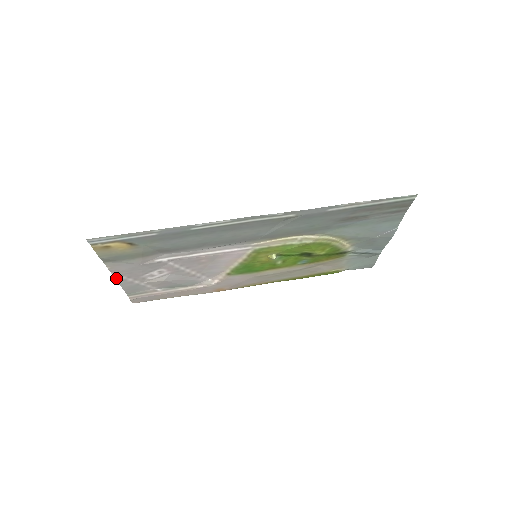
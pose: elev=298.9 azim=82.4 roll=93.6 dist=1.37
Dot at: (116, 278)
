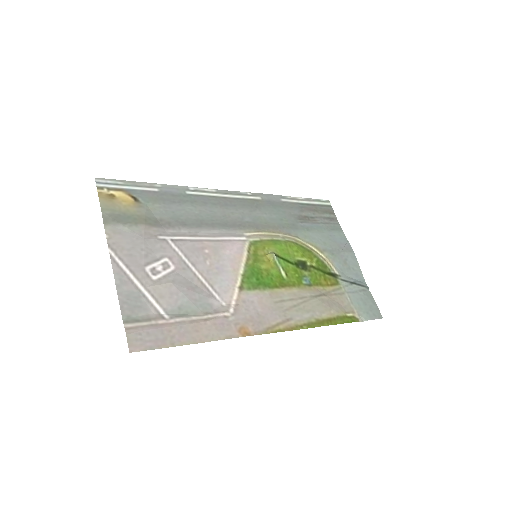
Dot at: (113, 265)
